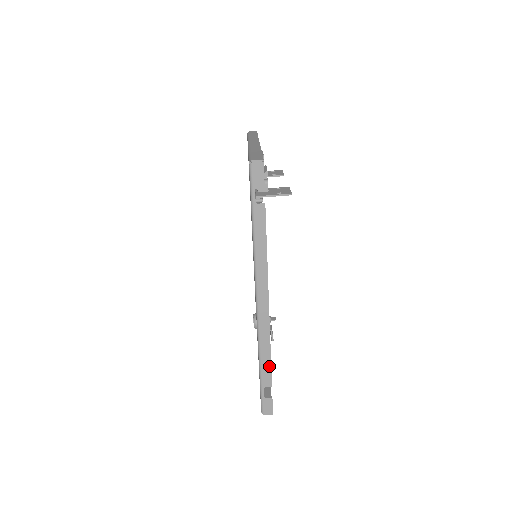
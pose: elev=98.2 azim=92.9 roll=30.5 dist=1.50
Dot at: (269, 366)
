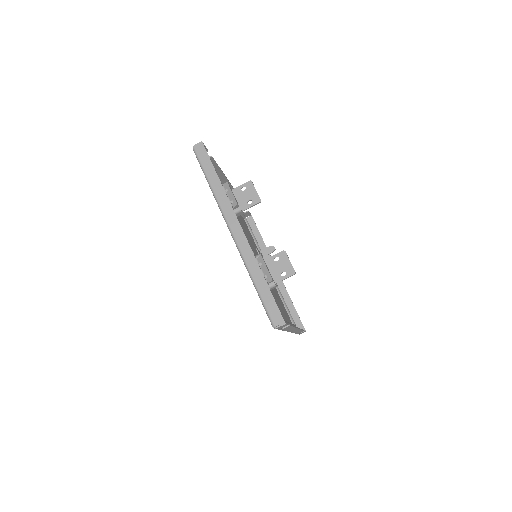
Dot at: occluded
